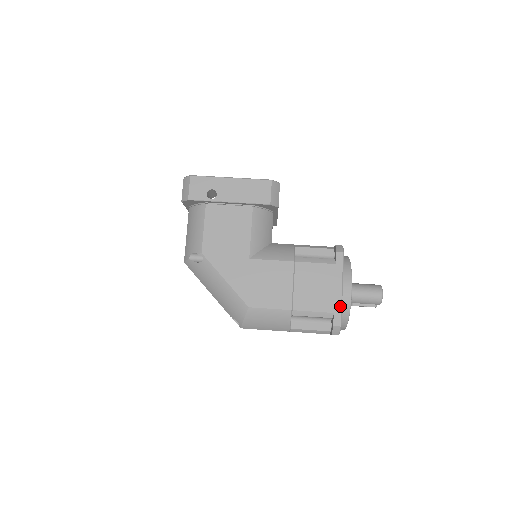
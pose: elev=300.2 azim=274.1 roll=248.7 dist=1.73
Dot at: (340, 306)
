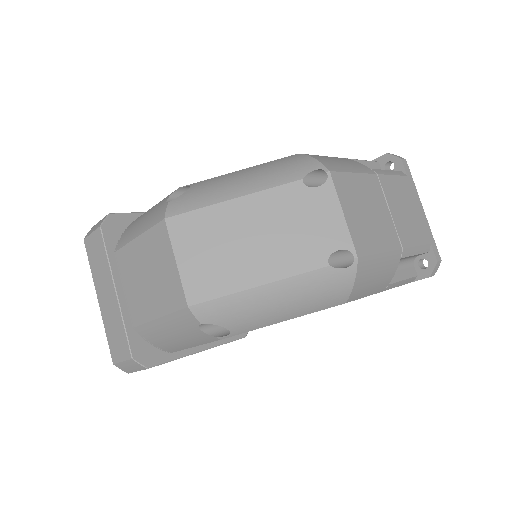
Dot at: occluded
